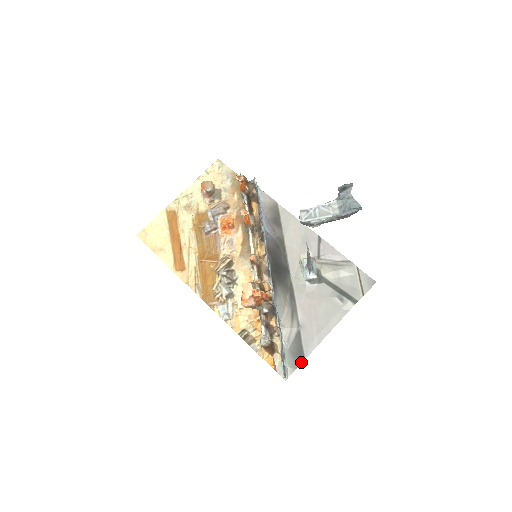
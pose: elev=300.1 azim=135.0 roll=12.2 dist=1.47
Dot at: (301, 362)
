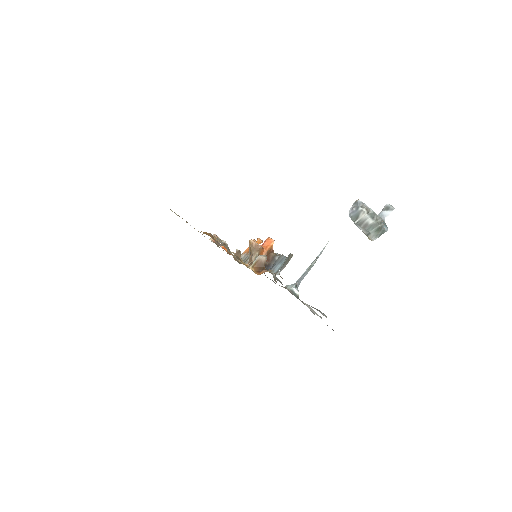
Dot at: occluded
